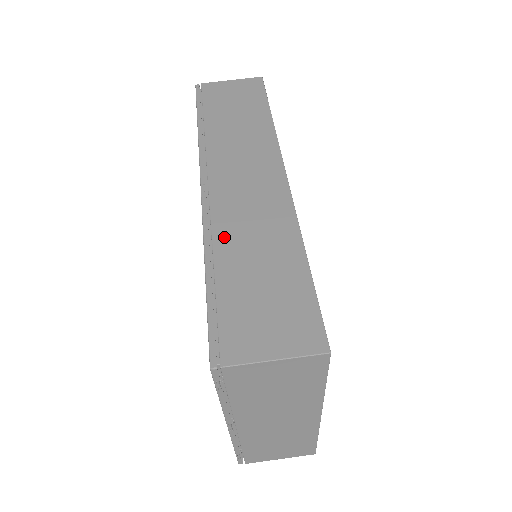
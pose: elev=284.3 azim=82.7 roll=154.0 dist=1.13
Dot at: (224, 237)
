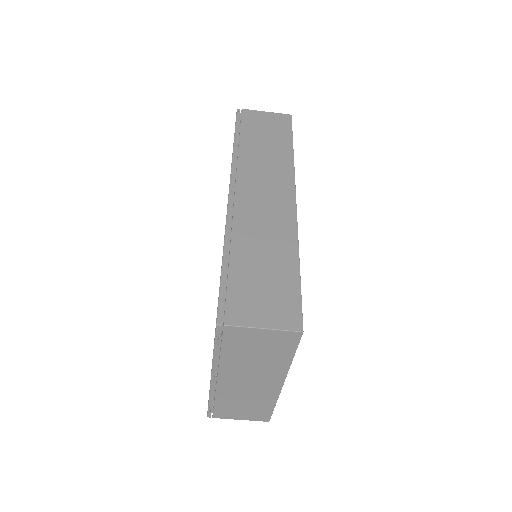
Dot at: (241, 234)
